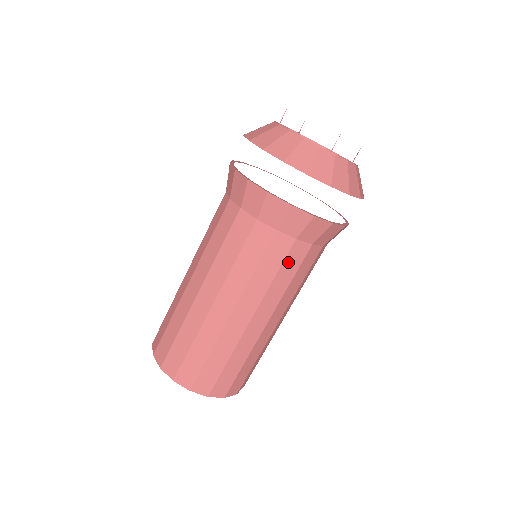
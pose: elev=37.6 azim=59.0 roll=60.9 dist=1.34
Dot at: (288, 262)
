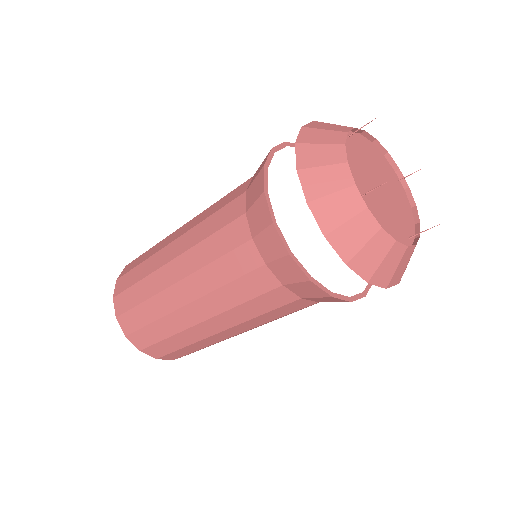
Dot at: (282, 309)
